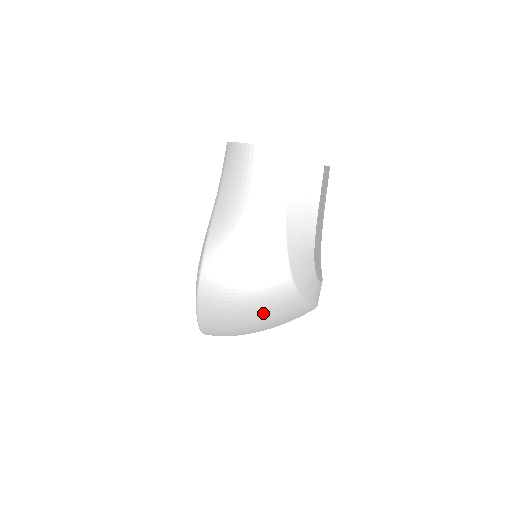
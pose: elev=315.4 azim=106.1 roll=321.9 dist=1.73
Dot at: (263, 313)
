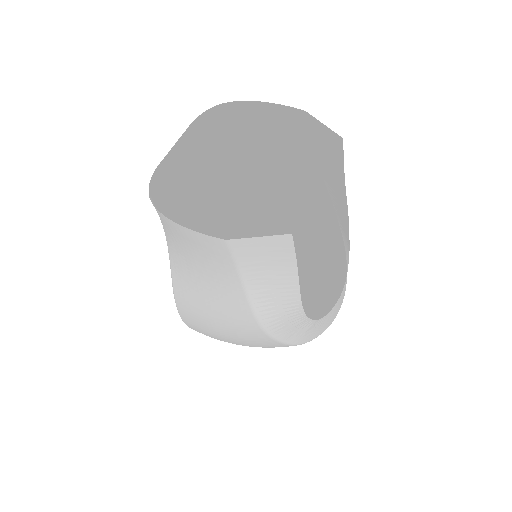
Dot at: occluded
